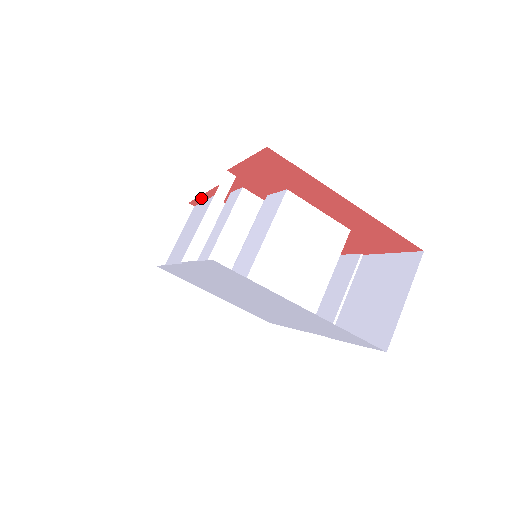
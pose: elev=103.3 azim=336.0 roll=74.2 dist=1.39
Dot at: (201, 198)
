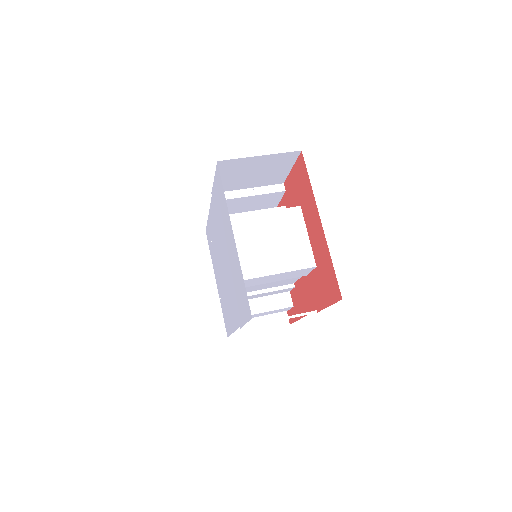
Dot at: occluded
